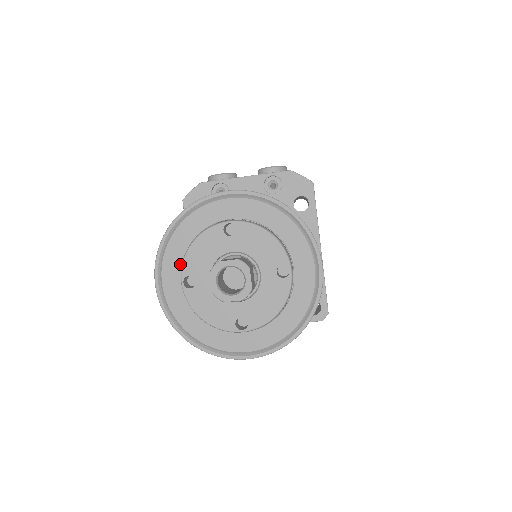
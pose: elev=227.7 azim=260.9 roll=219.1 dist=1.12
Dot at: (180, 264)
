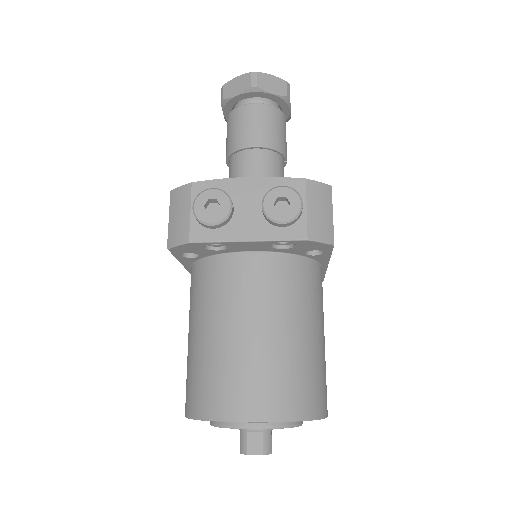
Dot at: occluded
